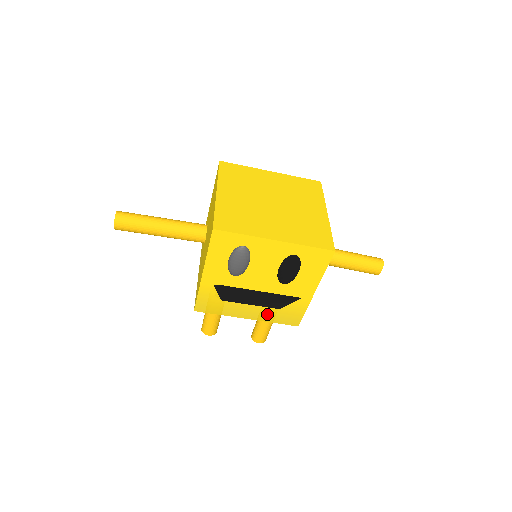
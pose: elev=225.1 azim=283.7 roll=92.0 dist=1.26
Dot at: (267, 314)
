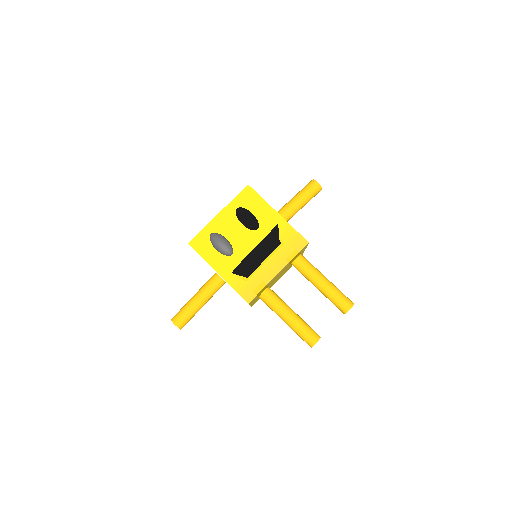
Dot at: (282, 256)
